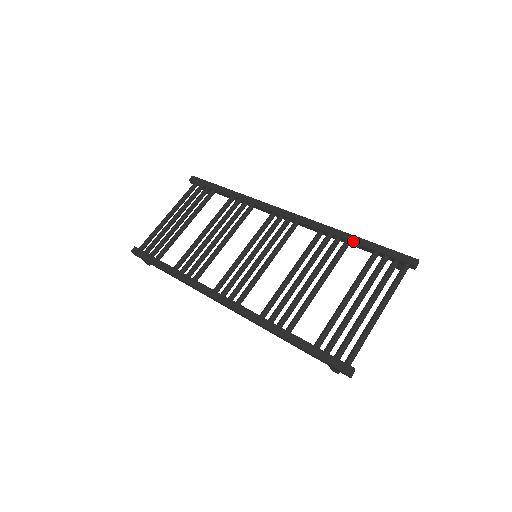
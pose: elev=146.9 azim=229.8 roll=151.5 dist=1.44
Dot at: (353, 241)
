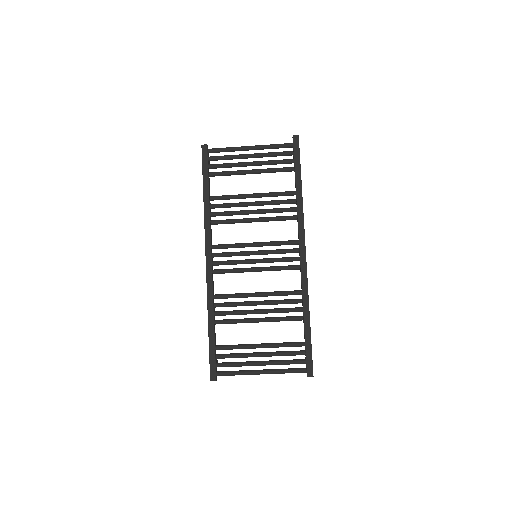
Dot at: (305, 323)
